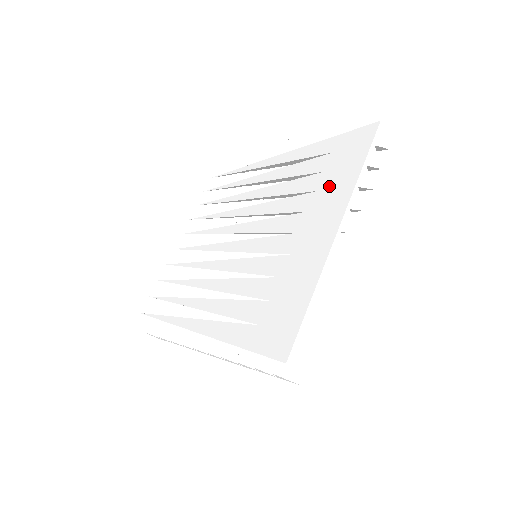
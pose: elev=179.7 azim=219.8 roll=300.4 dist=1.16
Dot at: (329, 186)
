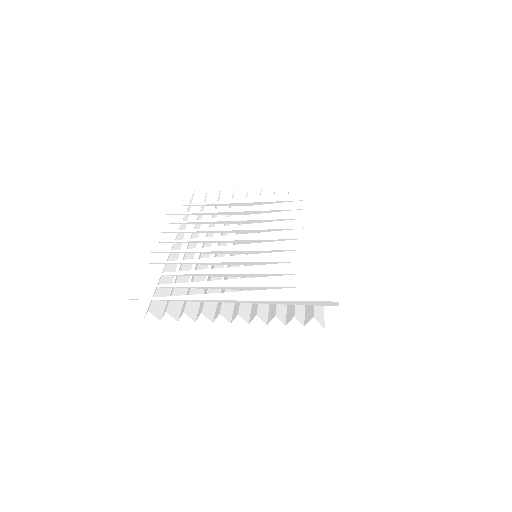
Dot at: (314, 216)
